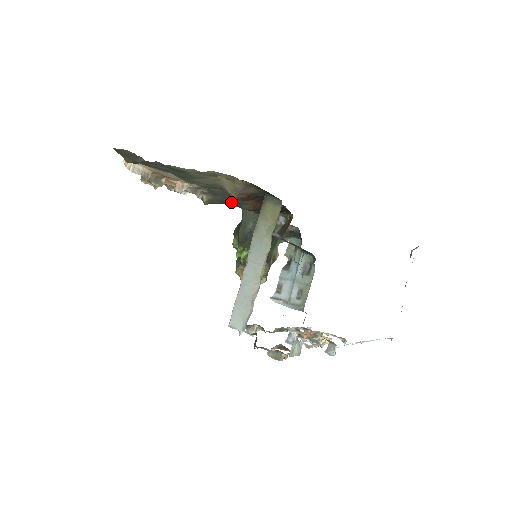
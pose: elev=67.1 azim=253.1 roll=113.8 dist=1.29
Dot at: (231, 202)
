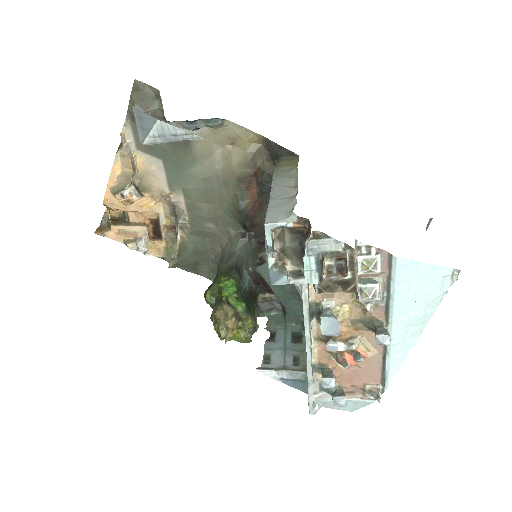
Dot at: (207, 250)
